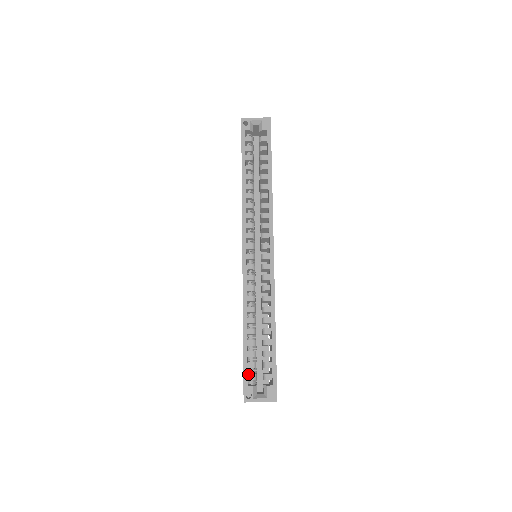
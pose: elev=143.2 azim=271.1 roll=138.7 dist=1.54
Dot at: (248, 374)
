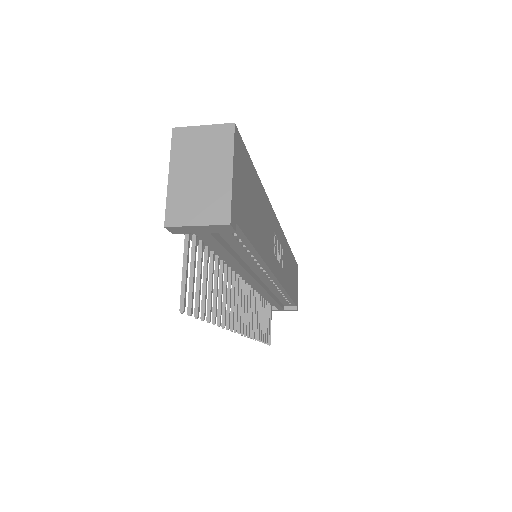
Dot at: occluded
